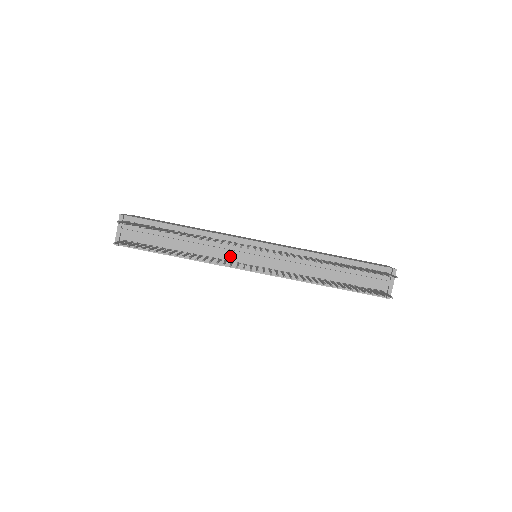
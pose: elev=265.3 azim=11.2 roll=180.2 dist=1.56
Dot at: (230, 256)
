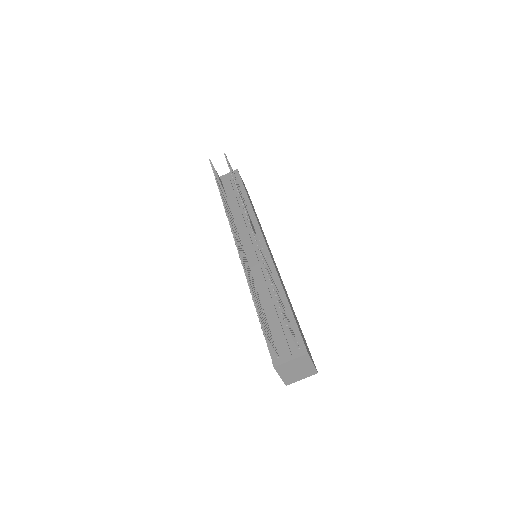
Dot at: (244, 235)
